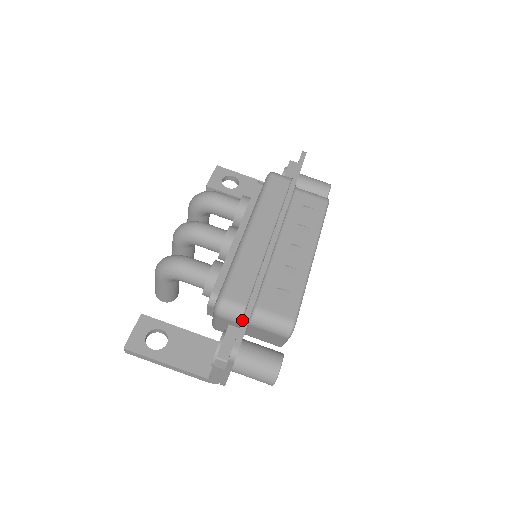
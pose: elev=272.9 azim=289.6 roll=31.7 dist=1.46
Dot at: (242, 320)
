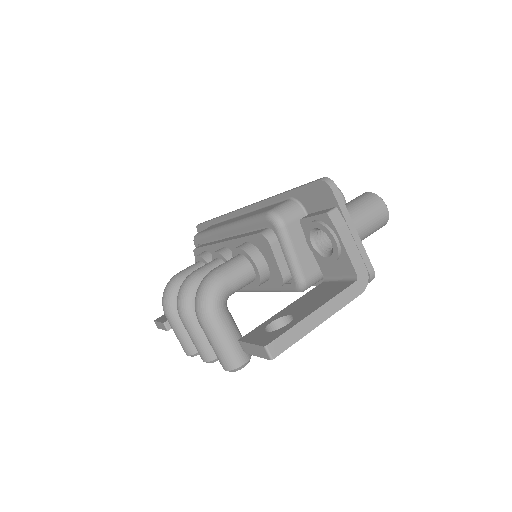
Dot at: (299, 187)
